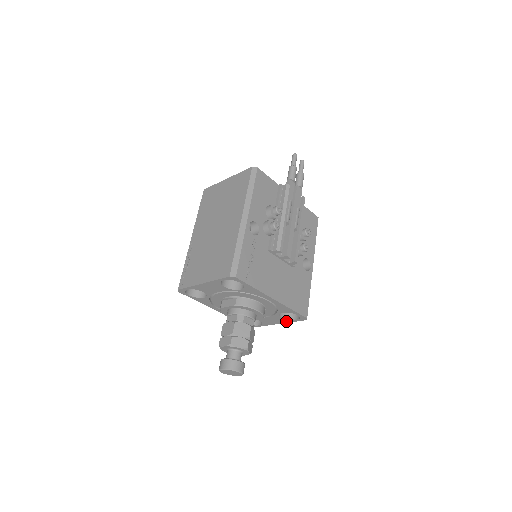
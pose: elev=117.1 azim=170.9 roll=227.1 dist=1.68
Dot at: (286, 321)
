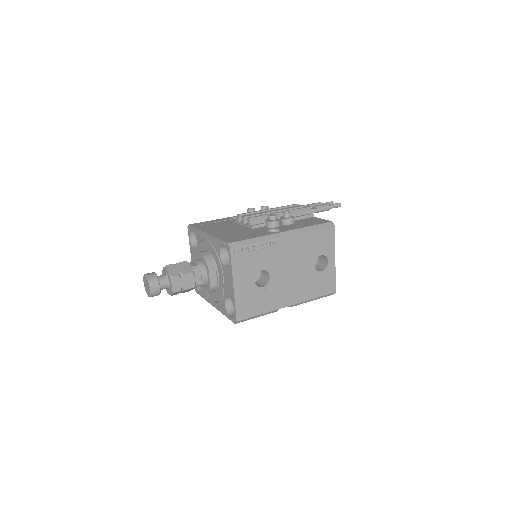
Dot at: (231, 272)
